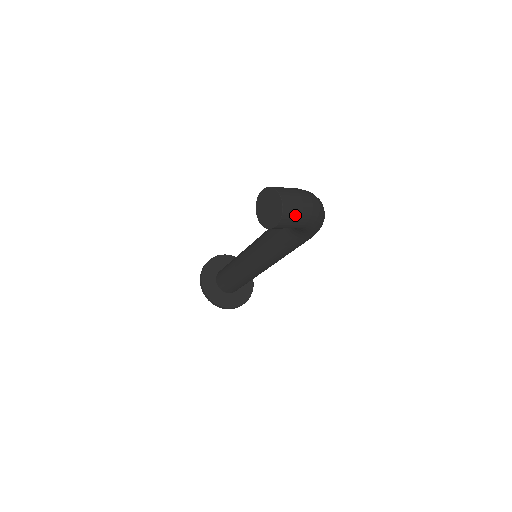
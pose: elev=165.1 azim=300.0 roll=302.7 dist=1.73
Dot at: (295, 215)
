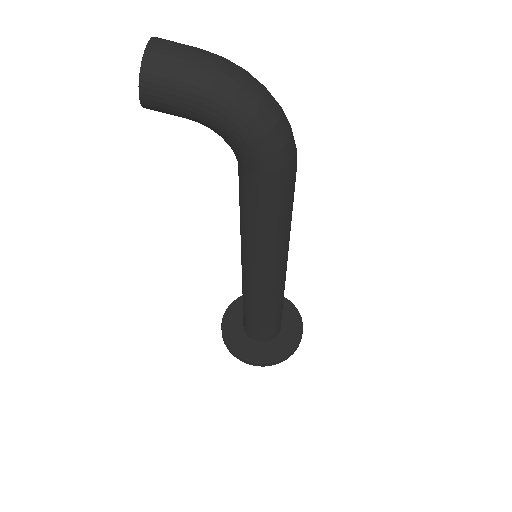
Dot at: (172, 72)
